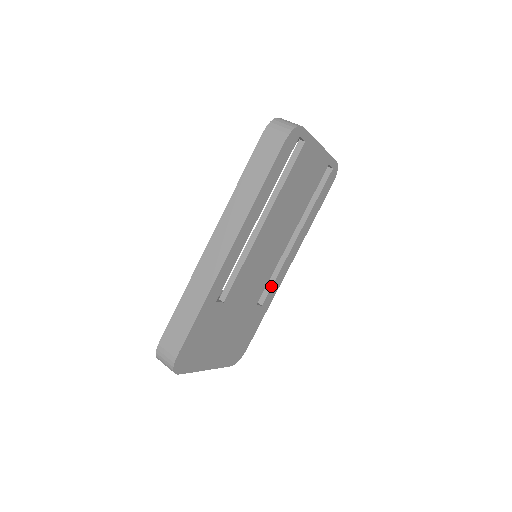
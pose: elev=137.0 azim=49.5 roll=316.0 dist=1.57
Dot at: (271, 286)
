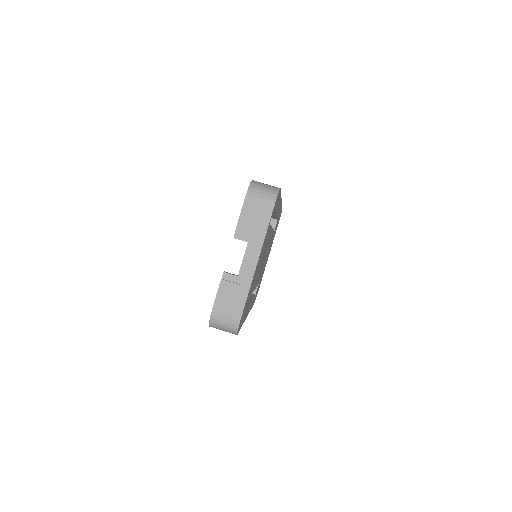
Dot at: occluded
